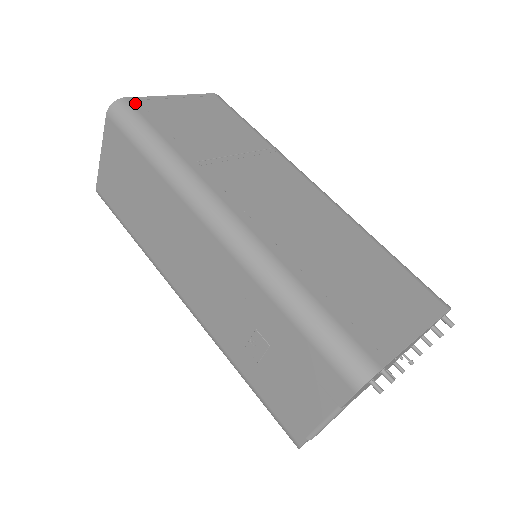
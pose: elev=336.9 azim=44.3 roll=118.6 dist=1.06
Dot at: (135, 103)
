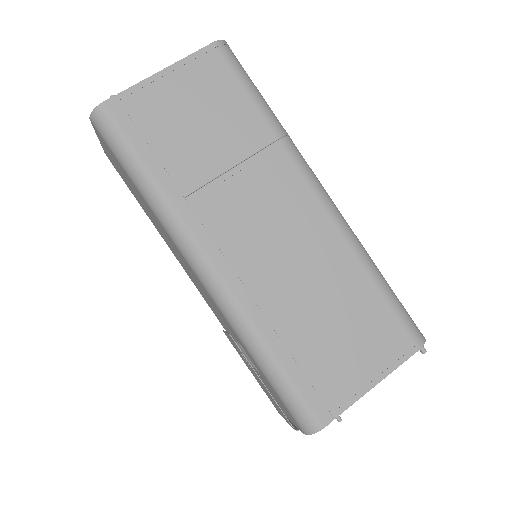
Dot at: (116, 109)
